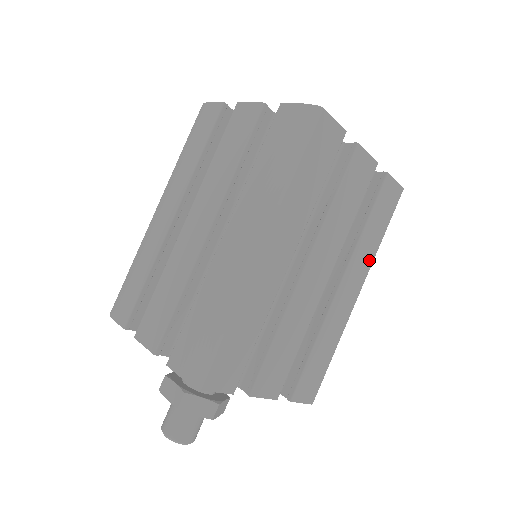
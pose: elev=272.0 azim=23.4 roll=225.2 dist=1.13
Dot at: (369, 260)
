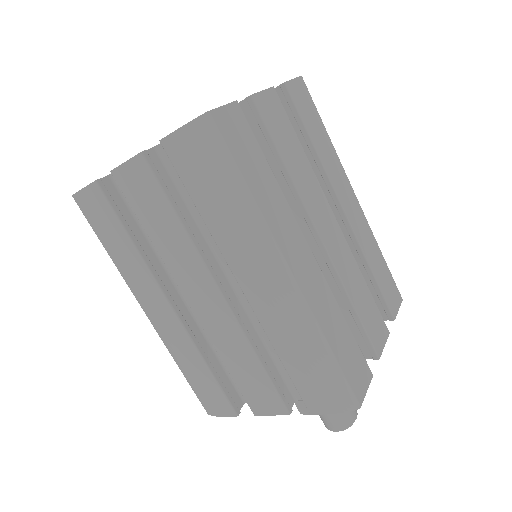
Dot at: (337, 162)
